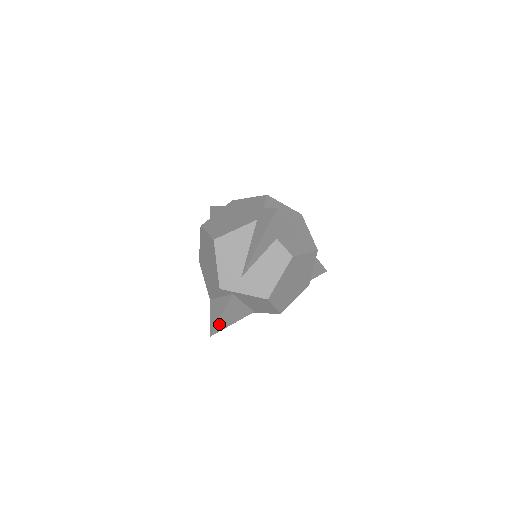
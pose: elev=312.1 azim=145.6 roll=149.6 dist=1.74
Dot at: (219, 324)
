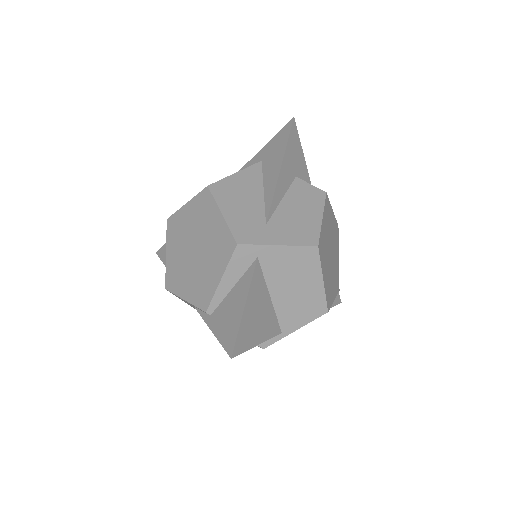
Dot at: (242, 330)
